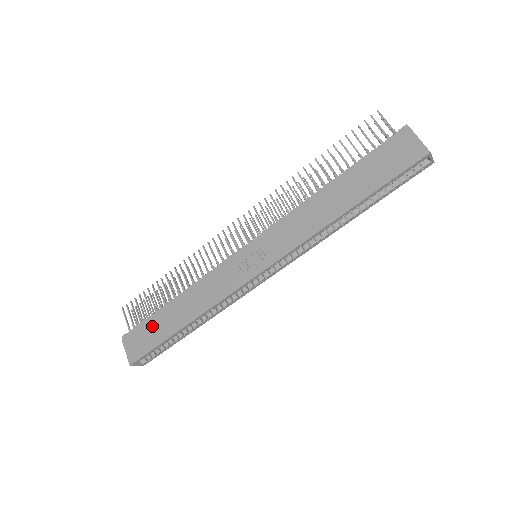
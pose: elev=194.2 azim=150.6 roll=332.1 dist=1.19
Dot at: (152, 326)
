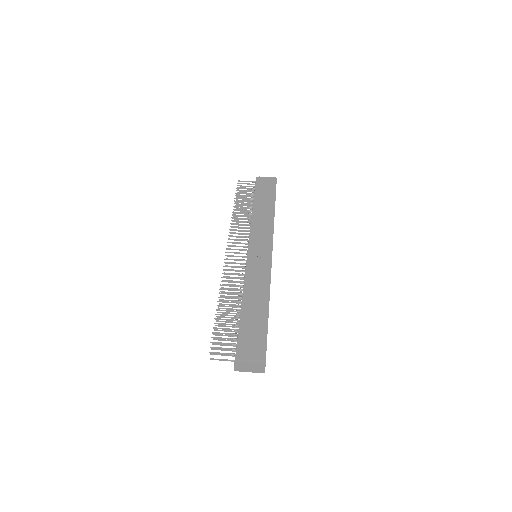
Dot at: (249, 330)
